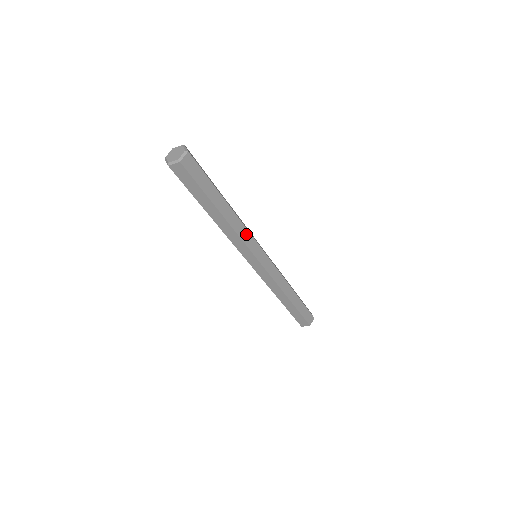
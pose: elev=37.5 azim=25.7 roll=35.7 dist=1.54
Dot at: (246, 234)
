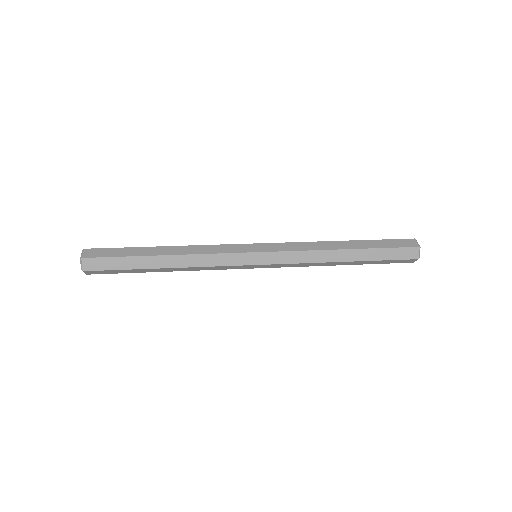
Dot at: (211, 258)
